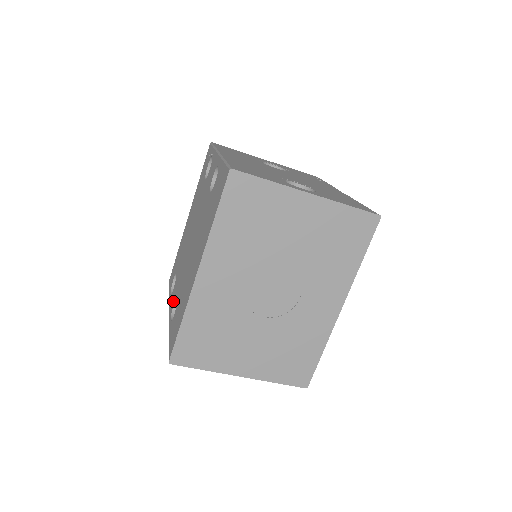
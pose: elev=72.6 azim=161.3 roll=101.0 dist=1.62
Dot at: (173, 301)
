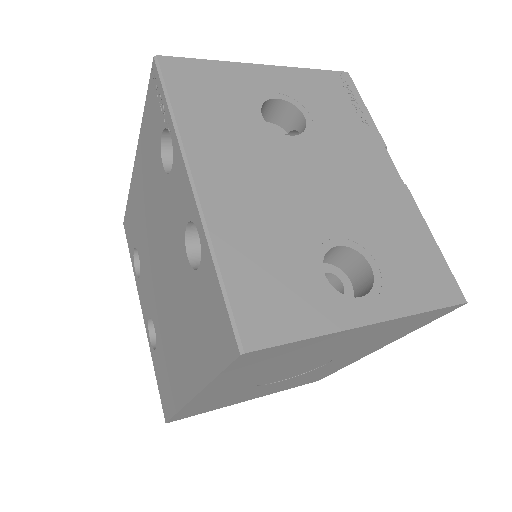
Dot at: (146, 310)
